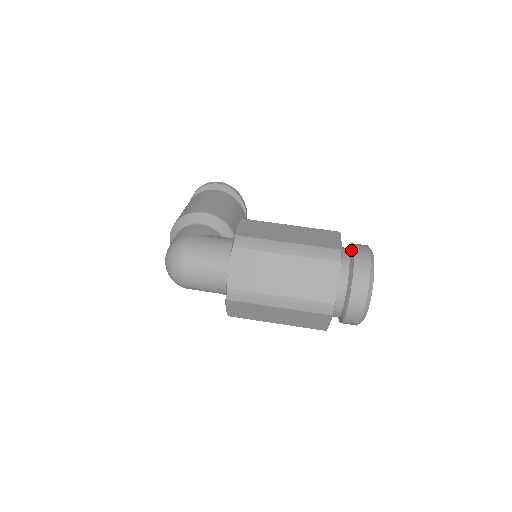
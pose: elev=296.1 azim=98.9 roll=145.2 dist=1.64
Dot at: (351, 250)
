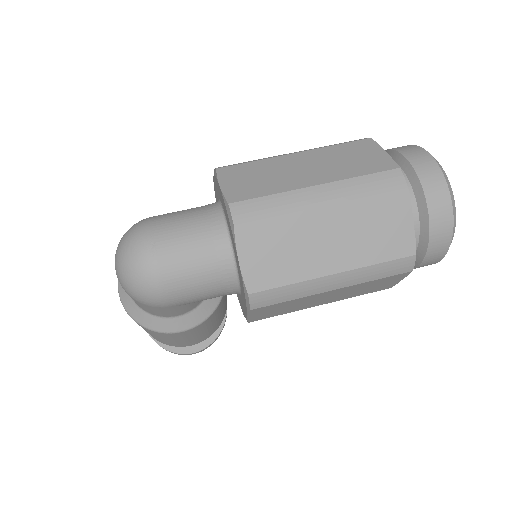
Dot at: occluded
